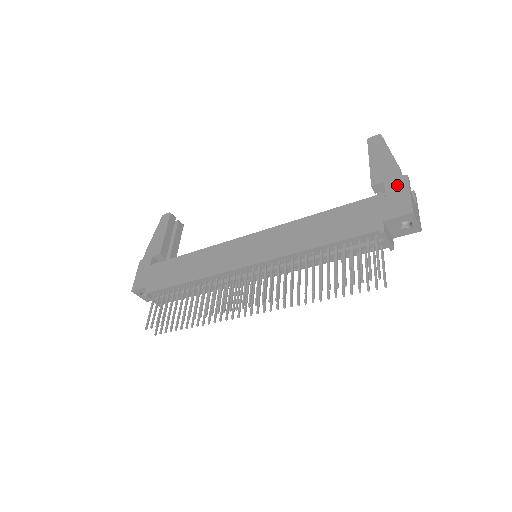
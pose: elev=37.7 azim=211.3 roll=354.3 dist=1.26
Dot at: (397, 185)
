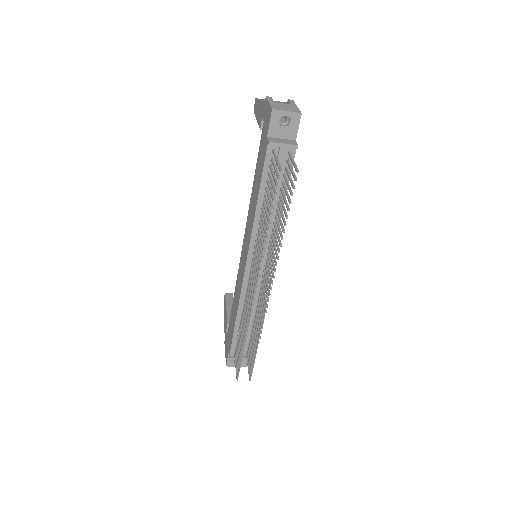
Dot at: (265, 109)
